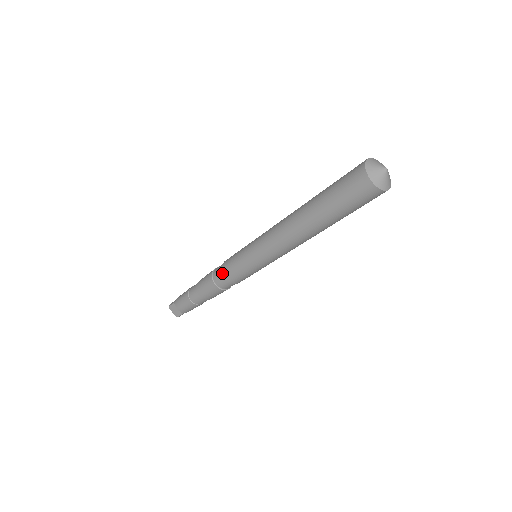
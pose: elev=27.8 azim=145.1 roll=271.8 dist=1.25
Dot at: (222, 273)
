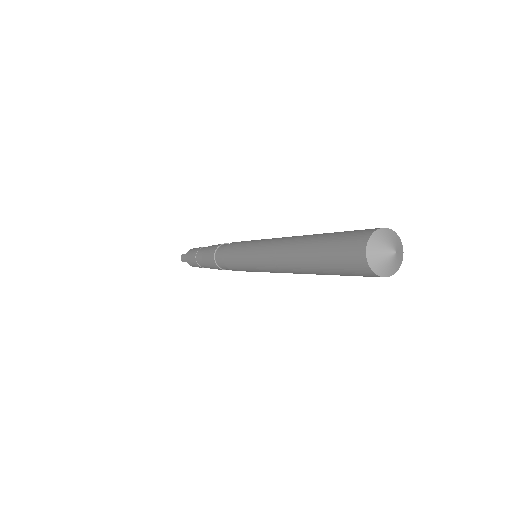
Dot at: (229, 268)
